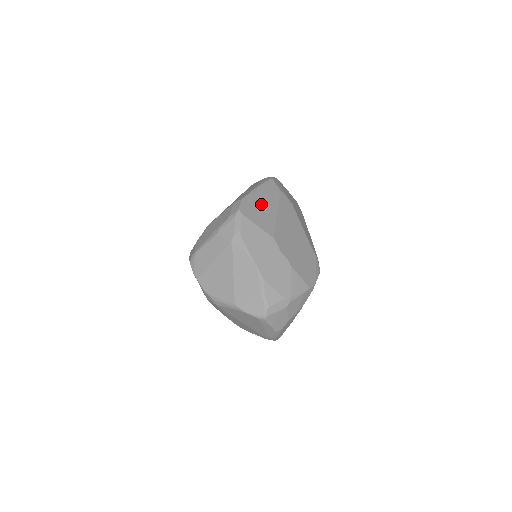
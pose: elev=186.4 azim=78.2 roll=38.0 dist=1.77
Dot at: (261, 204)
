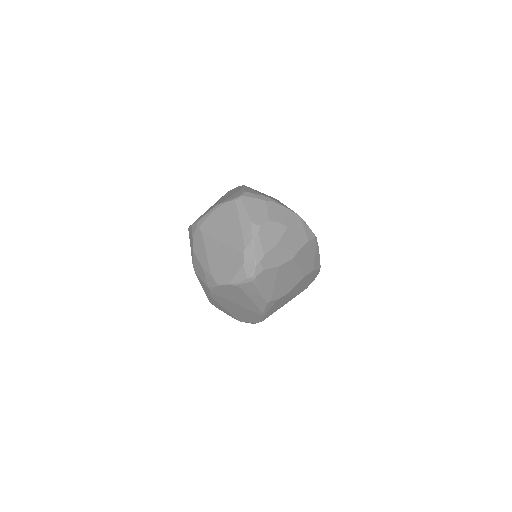
Dot at: occluded
